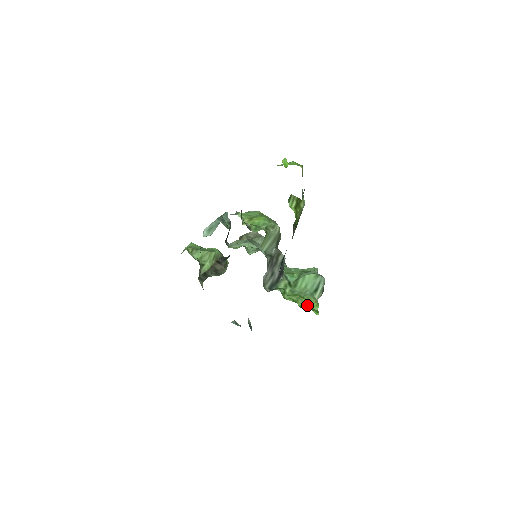
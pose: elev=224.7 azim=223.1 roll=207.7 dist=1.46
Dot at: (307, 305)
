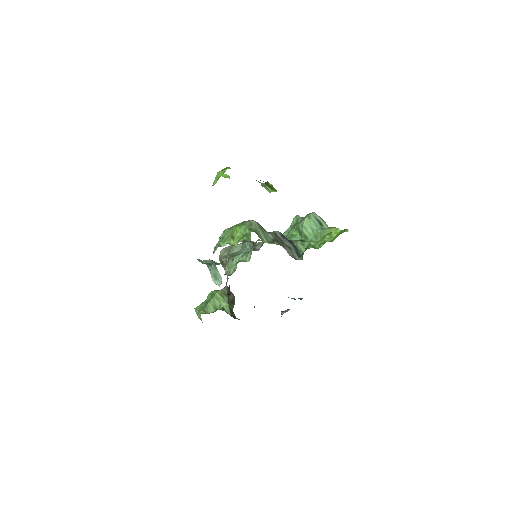
Dot at: (332, 236)
